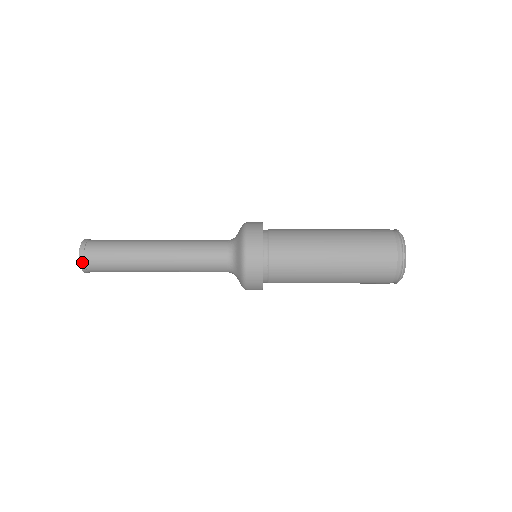
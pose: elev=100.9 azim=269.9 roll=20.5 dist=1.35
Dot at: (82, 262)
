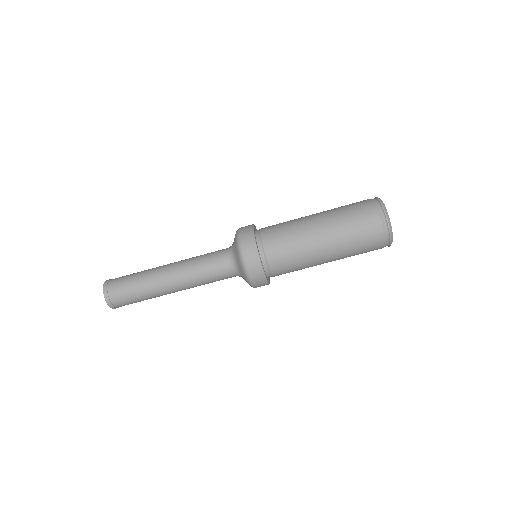
Dot at: (118, 307)
